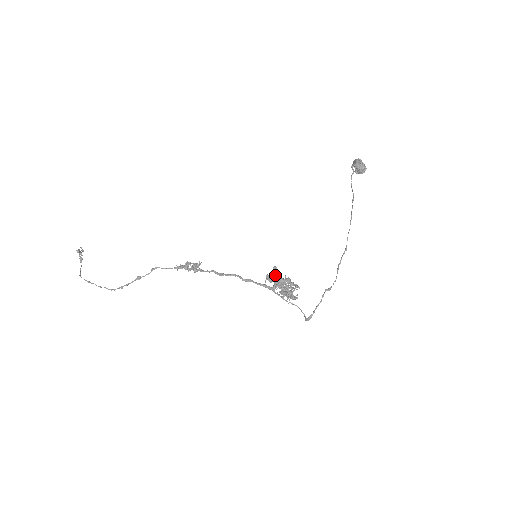
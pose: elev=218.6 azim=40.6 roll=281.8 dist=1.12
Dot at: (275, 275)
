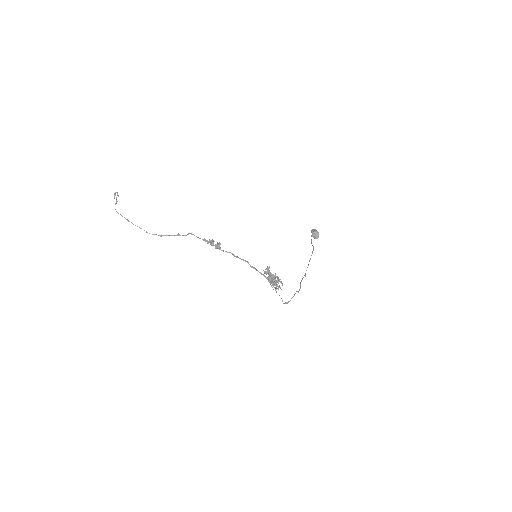
Dot at: occluded
